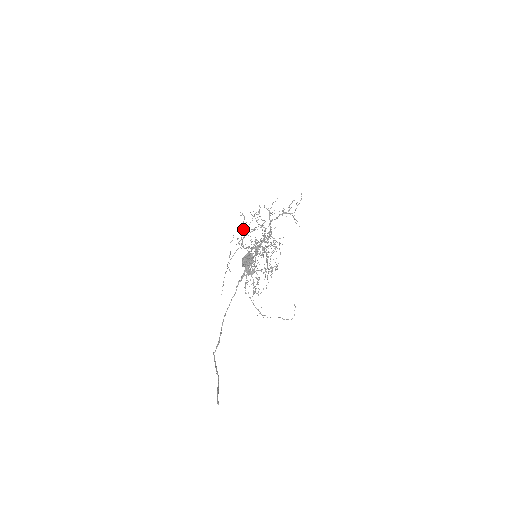
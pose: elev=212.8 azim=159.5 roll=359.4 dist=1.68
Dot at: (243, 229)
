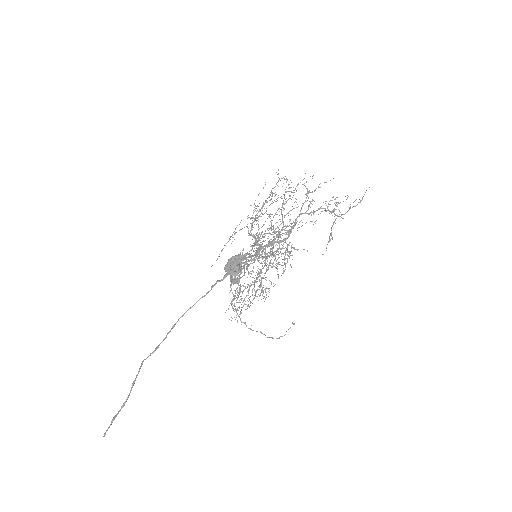
Dot at: (266, 201)
